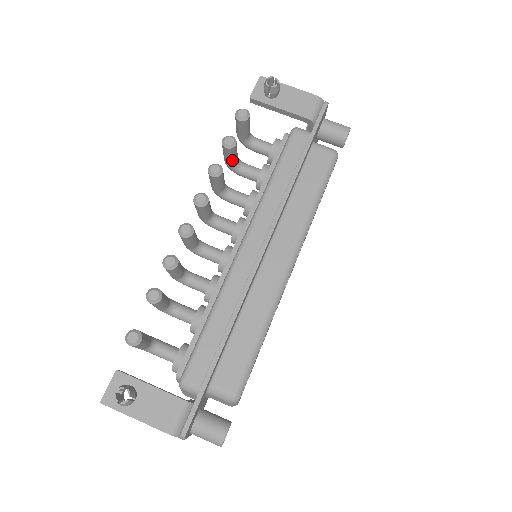
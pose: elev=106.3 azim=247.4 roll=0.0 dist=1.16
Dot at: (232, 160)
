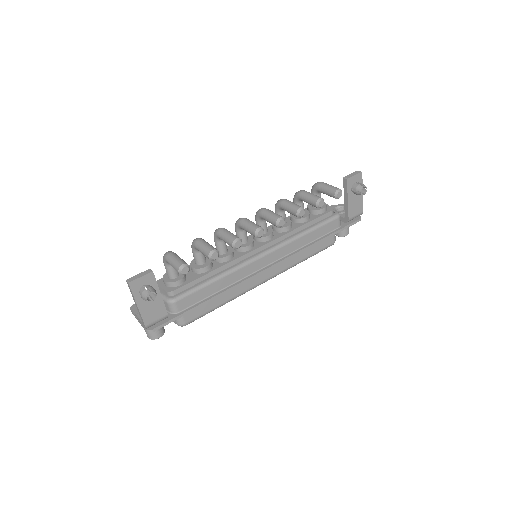
Dot at: (306, 202)
